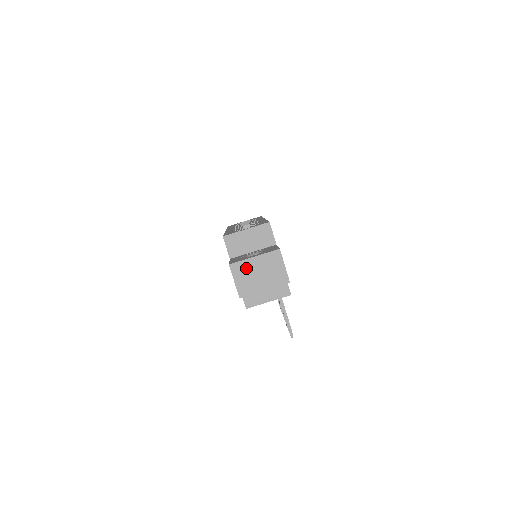
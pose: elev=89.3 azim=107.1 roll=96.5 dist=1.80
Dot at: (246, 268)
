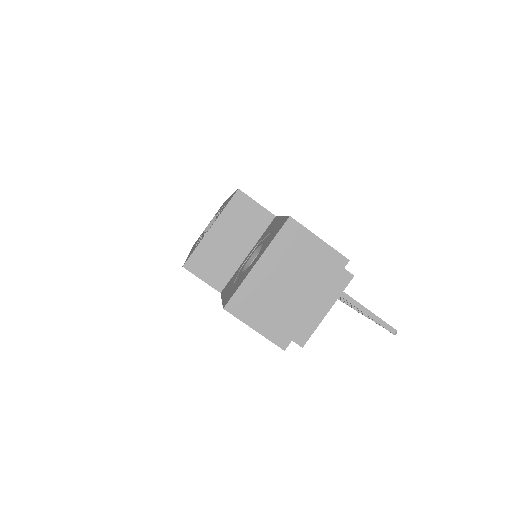
Dot at: (257, 292)
